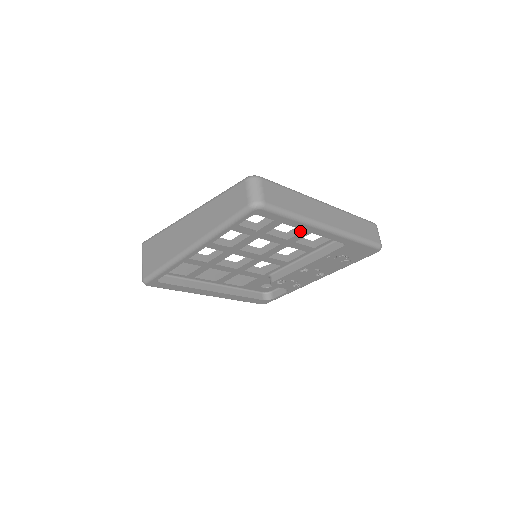
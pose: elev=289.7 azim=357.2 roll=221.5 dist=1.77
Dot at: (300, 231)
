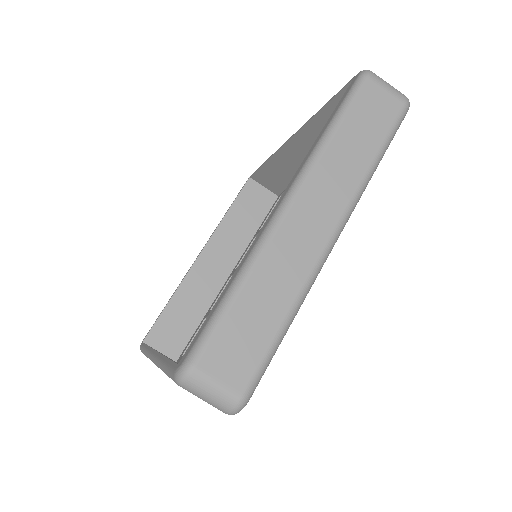
Dot at: occluded
